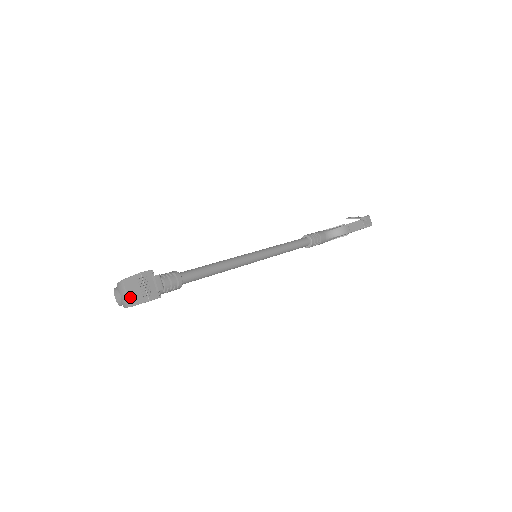
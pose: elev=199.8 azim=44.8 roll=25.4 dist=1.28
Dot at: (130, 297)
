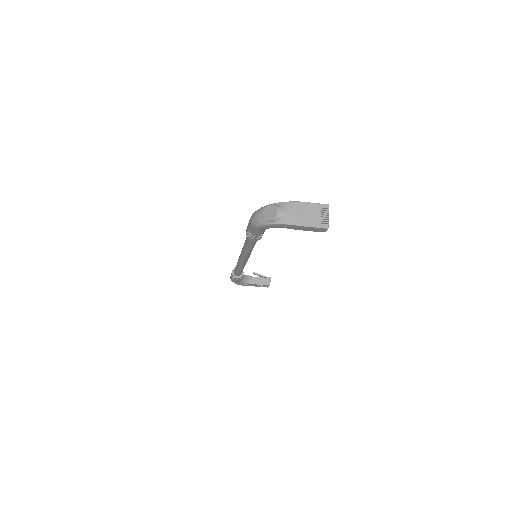
Dot at: (303, 218)
